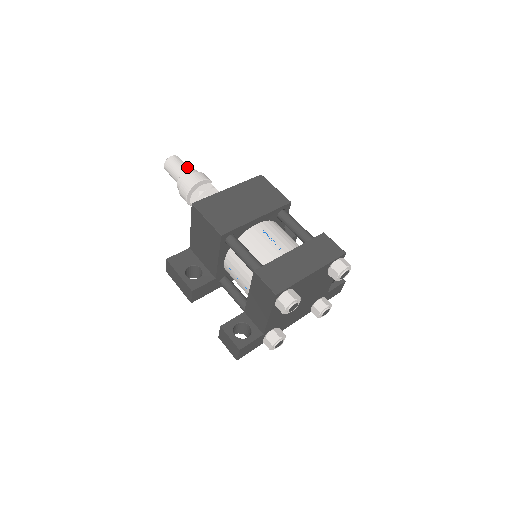
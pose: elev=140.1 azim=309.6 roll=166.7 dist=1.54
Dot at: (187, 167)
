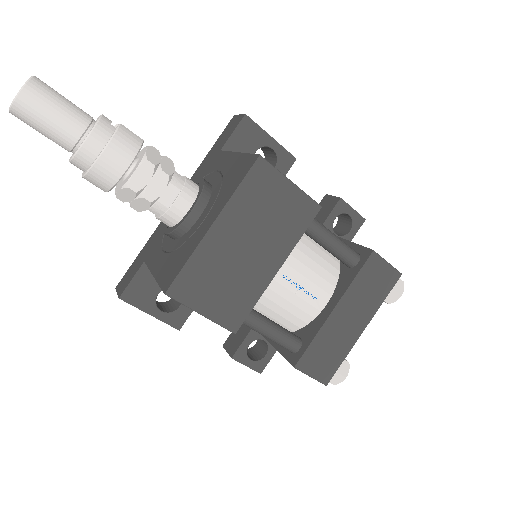
Dot at: (73, 117)
